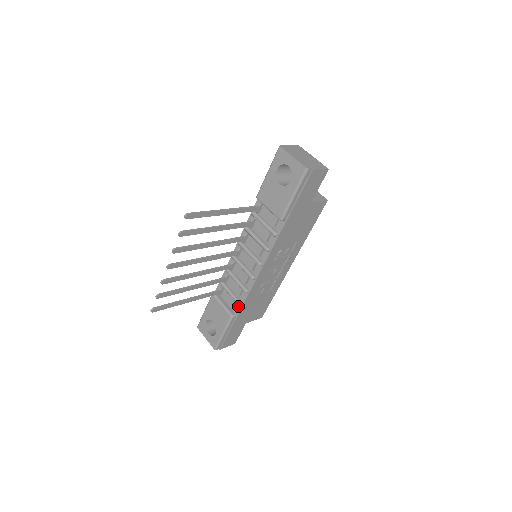
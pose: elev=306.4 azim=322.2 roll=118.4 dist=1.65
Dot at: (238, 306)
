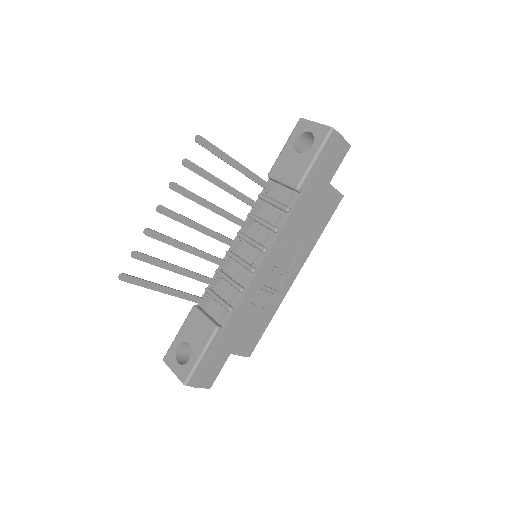
Dot at: (227, 315)
